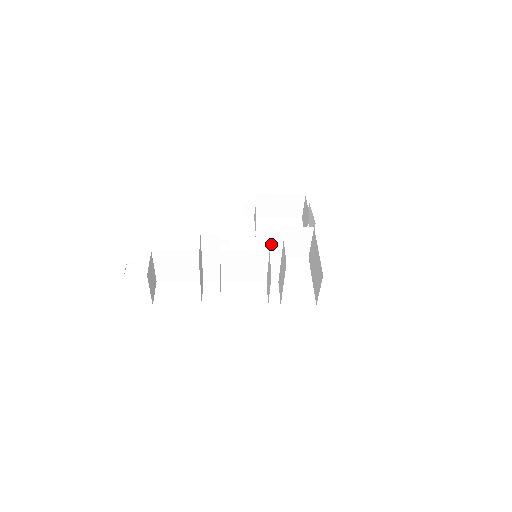
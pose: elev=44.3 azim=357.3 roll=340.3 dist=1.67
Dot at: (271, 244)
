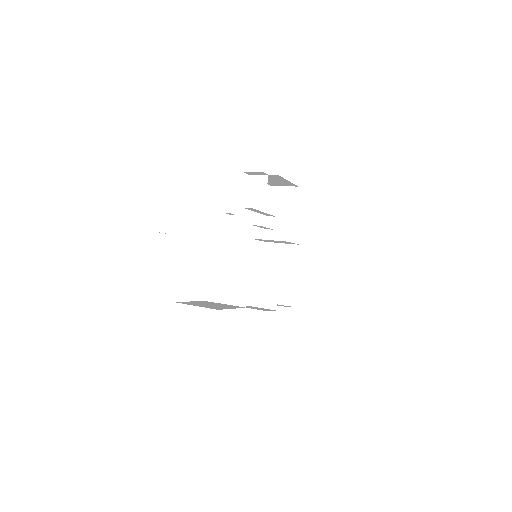
Dot at: occluded
